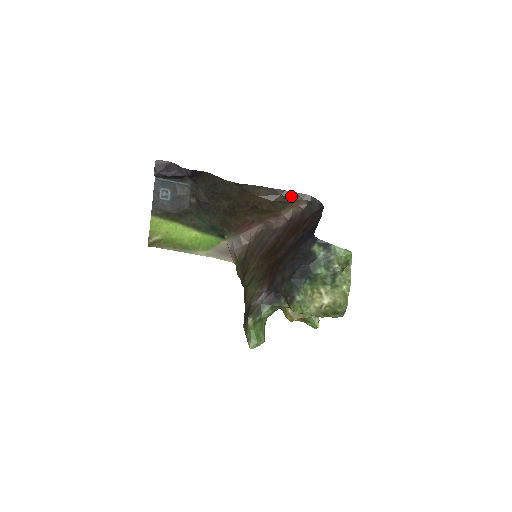
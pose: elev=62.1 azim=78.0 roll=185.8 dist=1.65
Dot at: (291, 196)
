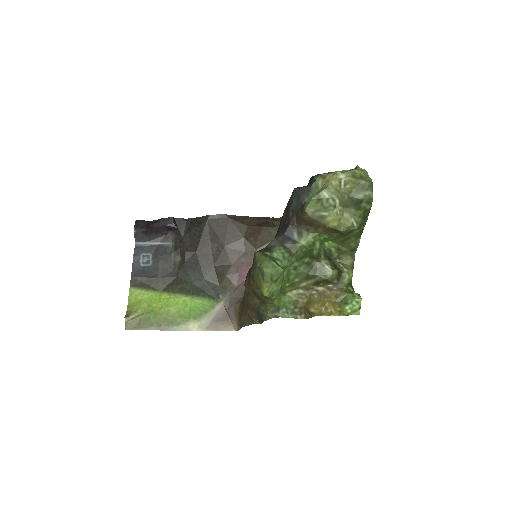
Dot at: occluded
